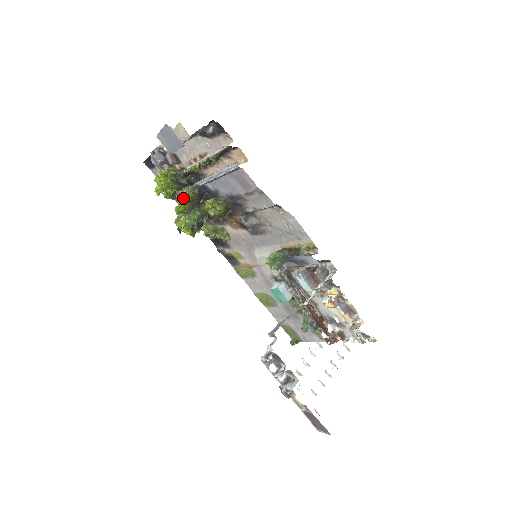
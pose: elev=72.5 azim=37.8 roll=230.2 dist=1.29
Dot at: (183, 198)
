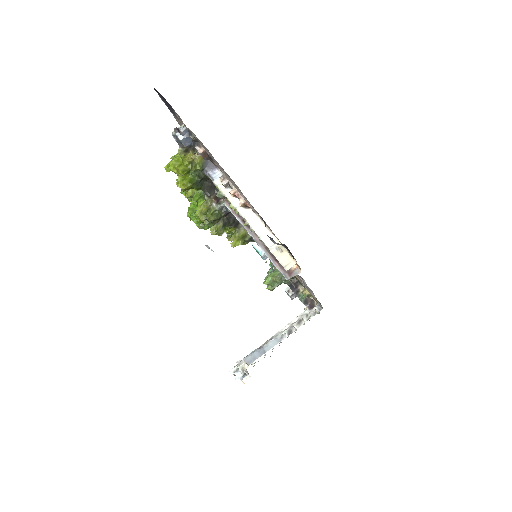
Dot at: (203, 217)
